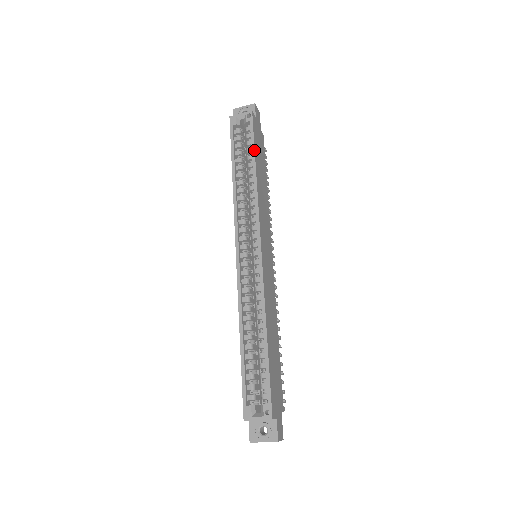
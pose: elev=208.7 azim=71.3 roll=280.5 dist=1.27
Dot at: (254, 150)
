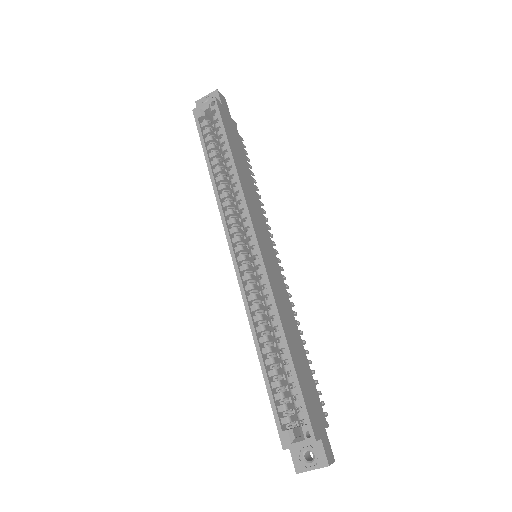
Dot at: (227, 139)
